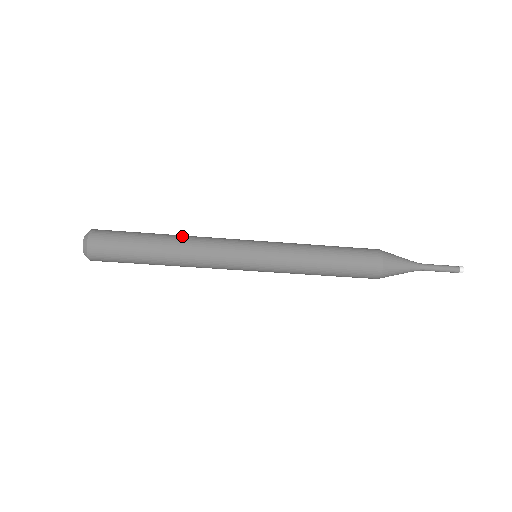
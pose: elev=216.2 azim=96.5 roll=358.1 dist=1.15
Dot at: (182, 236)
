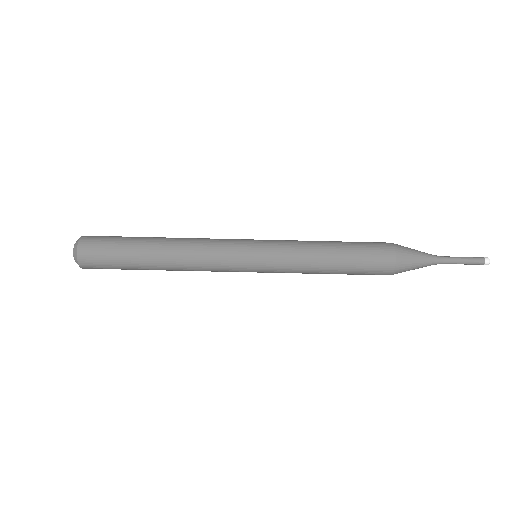
Dot at: (175, 240)
